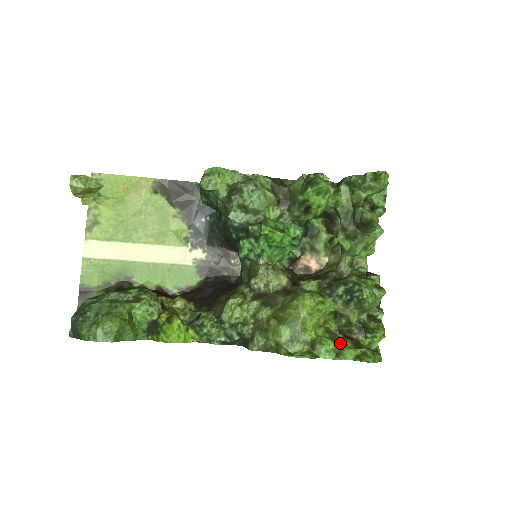
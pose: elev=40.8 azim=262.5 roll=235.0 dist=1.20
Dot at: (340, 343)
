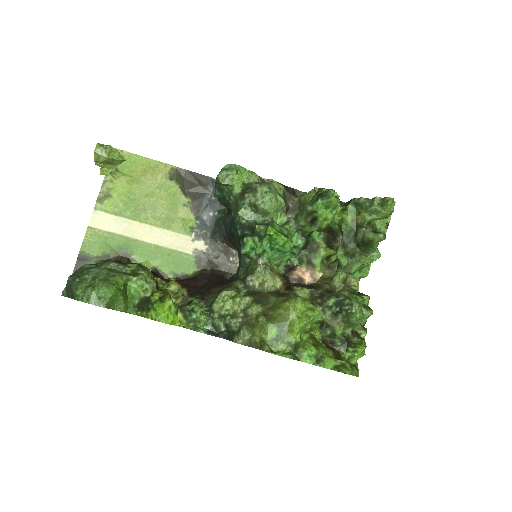
Dot at: (322, 351)
